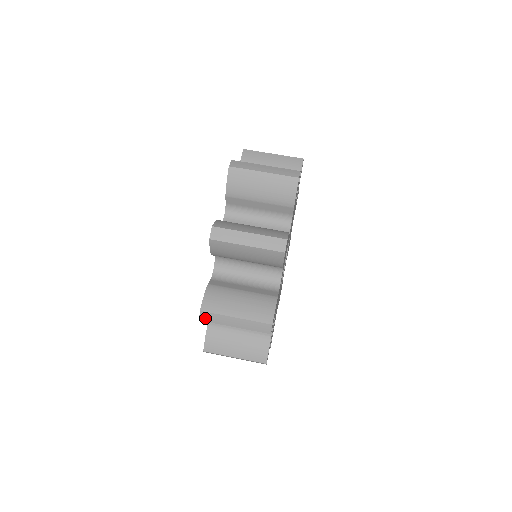
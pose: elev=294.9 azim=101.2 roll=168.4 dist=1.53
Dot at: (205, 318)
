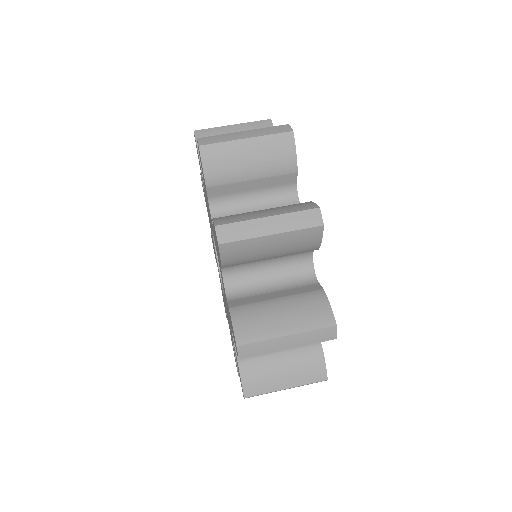
Dot at: (225, 236)
